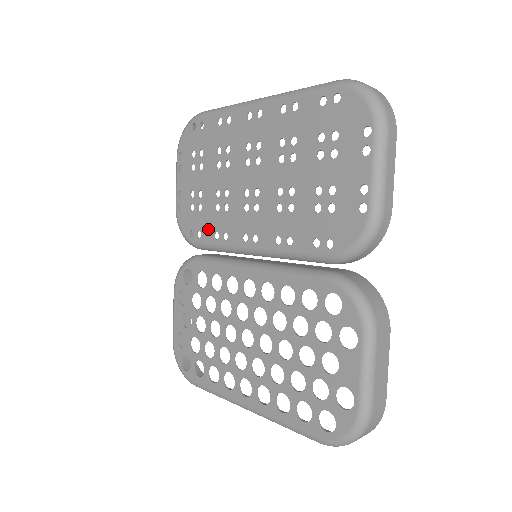
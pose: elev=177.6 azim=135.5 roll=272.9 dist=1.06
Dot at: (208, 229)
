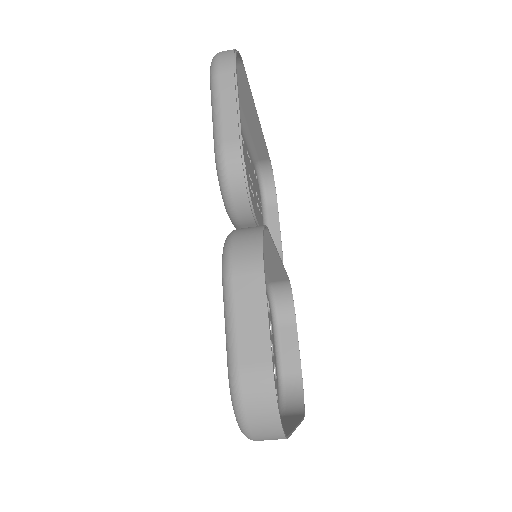
Dot at: occluded
